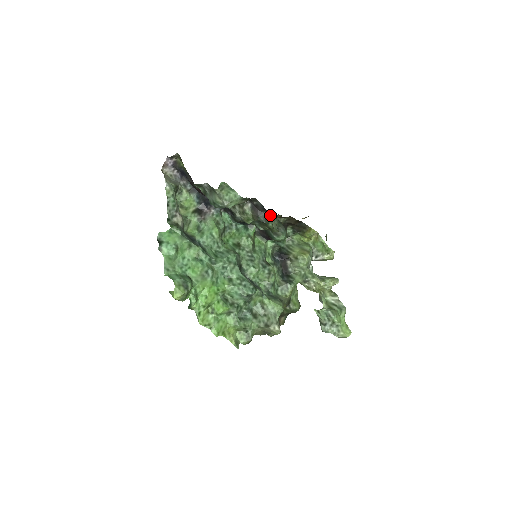
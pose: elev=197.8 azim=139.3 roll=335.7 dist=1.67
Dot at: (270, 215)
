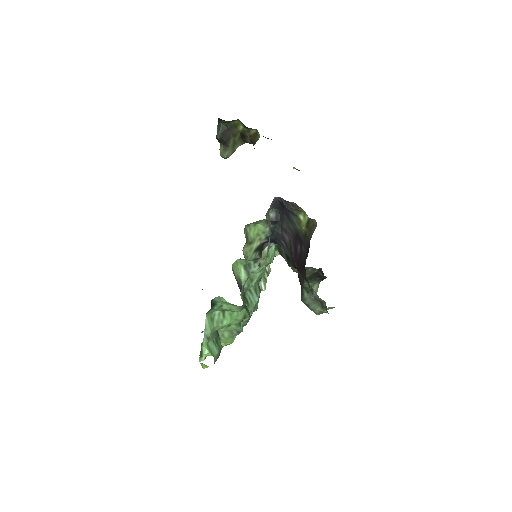
Dot at: (320, 281)
